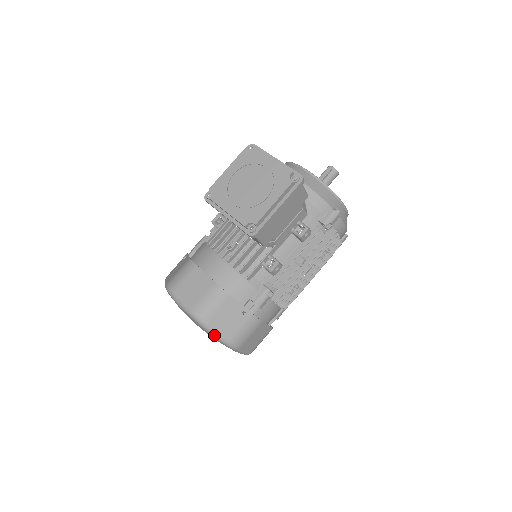
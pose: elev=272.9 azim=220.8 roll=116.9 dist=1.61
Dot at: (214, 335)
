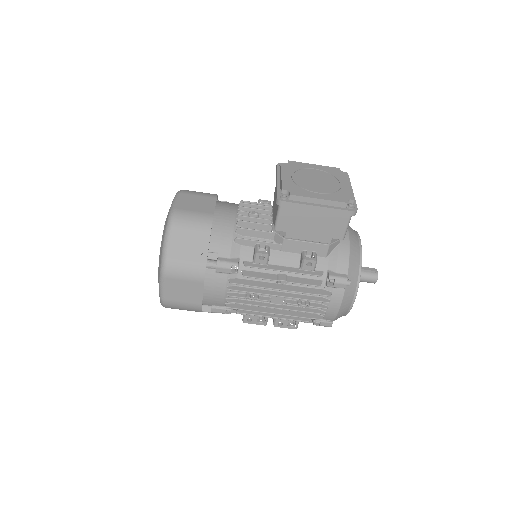
Dot at: (165, 241)
